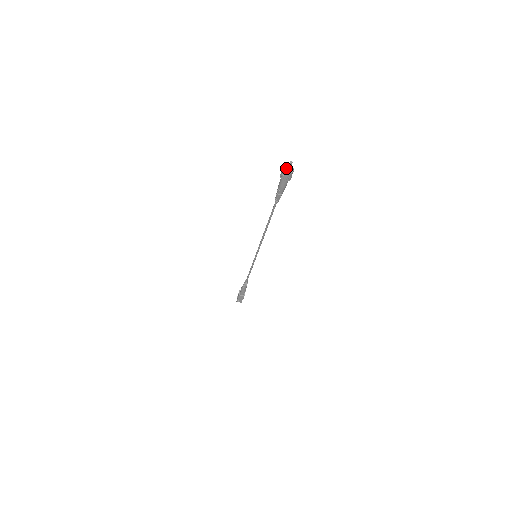
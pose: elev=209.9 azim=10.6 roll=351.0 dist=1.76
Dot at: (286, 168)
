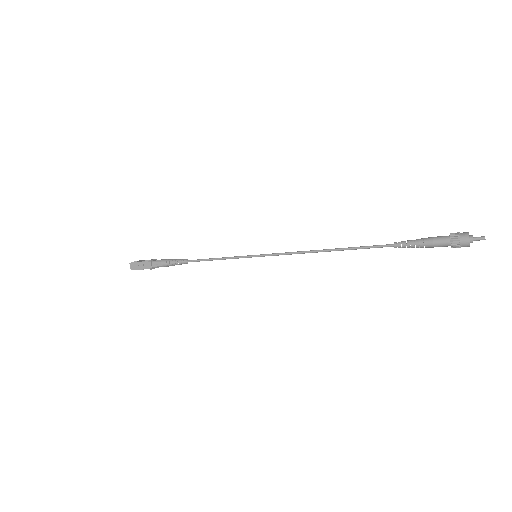
Dot at: (472, 242)
